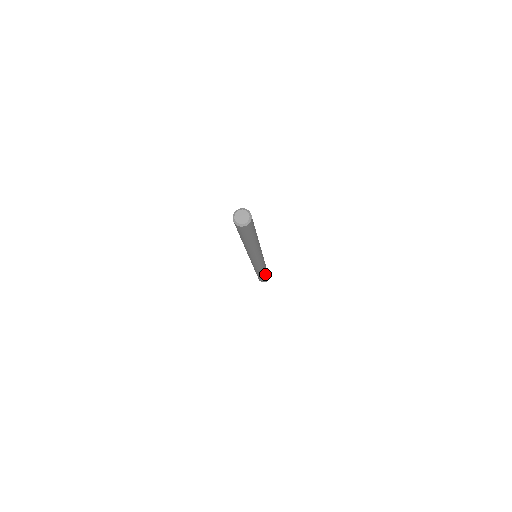
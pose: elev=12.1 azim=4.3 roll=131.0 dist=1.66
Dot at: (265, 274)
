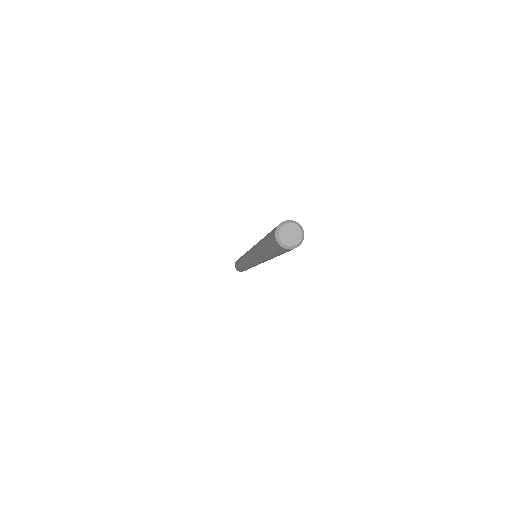
Dot at: occluded
